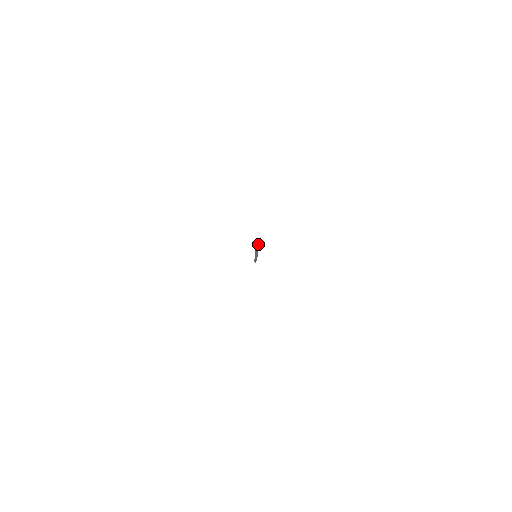
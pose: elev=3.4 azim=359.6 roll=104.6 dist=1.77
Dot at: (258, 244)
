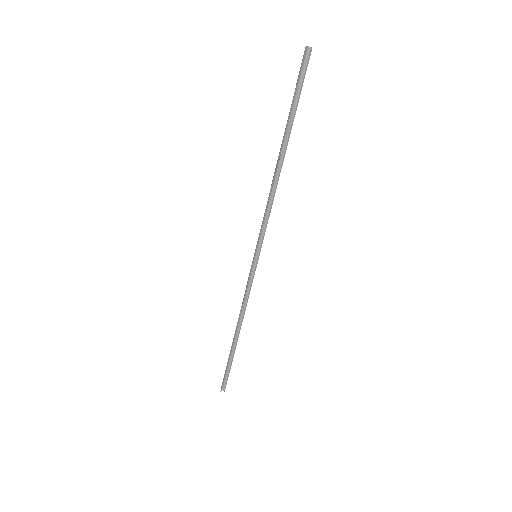
Dot at: (310, 54)
